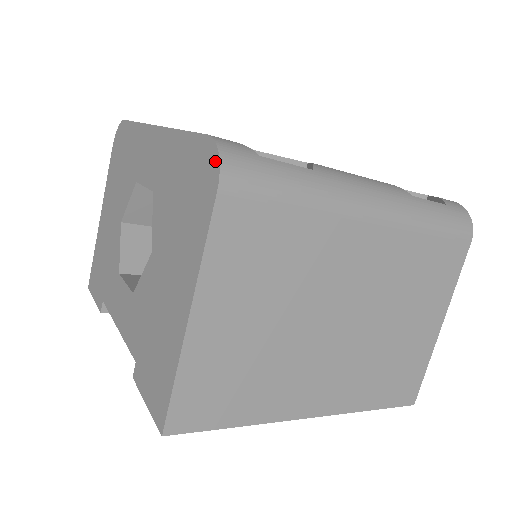
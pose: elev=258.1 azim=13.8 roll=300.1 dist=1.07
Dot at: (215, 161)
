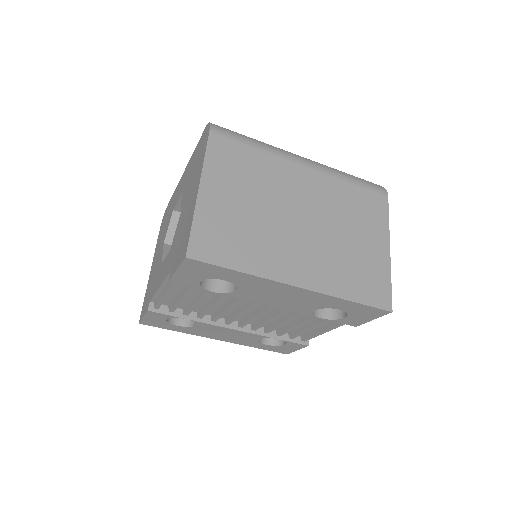
Dot at: (208, 127)
